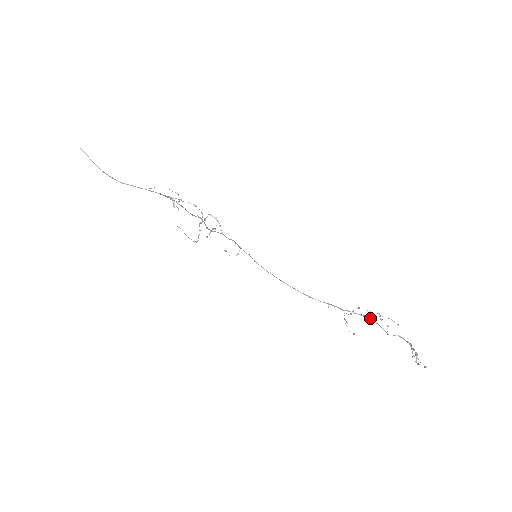
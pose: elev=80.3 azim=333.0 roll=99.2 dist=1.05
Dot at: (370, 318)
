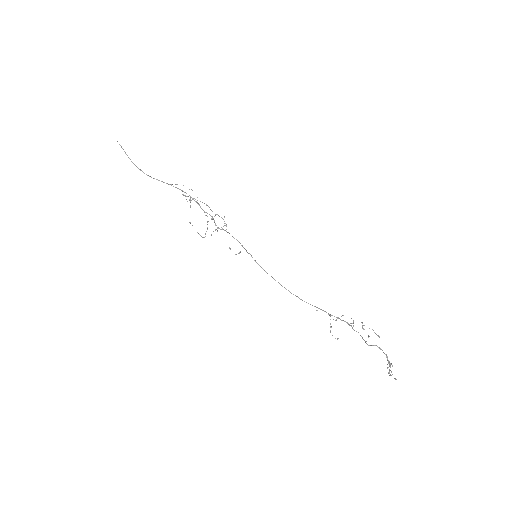
Dot at: (353, 326)
